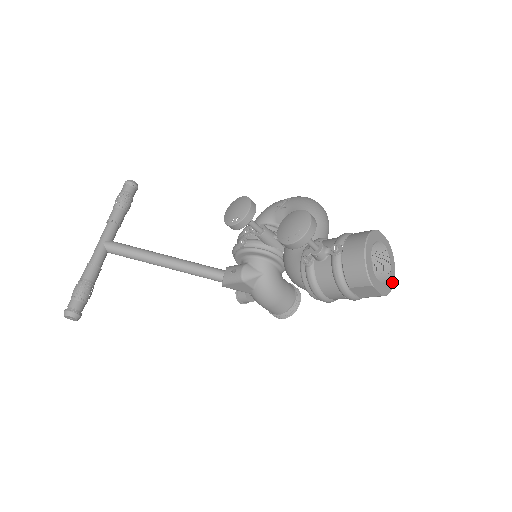
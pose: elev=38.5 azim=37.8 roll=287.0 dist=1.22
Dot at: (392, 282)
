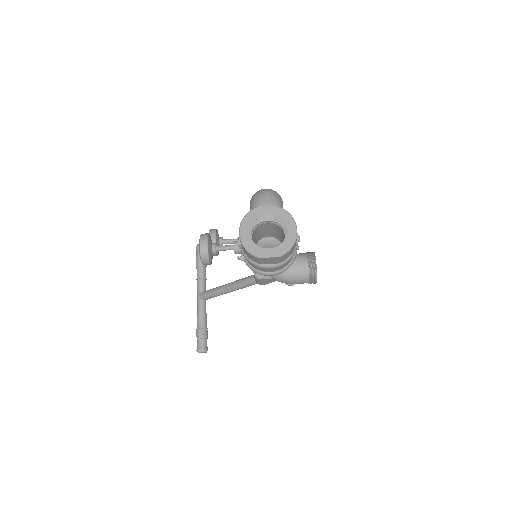
Dot at: (293, 236)
